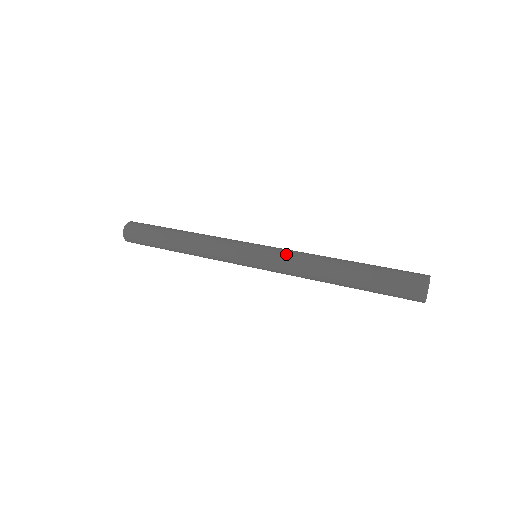
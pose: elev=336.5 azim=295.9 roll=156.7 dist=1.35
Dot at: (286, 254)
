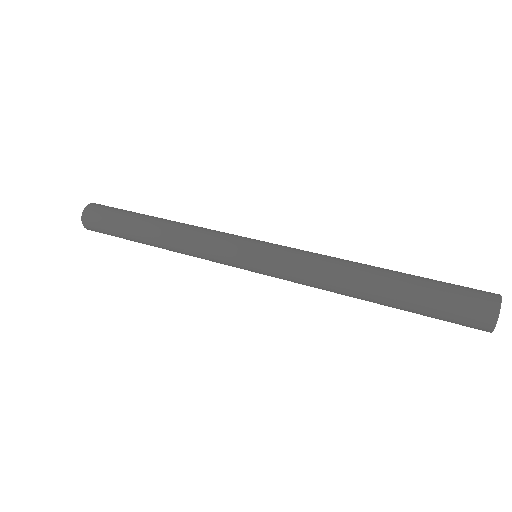
Dot at: (298, 256)
